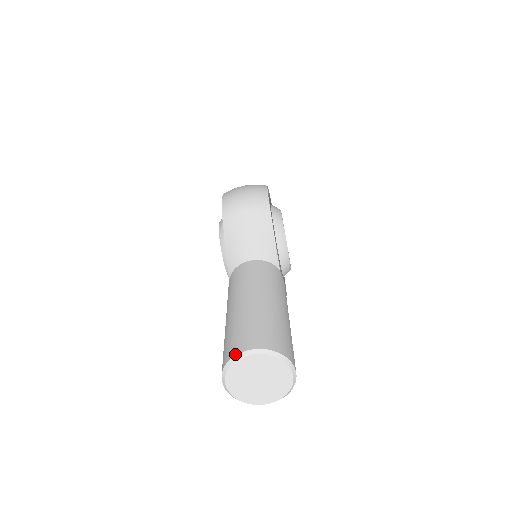
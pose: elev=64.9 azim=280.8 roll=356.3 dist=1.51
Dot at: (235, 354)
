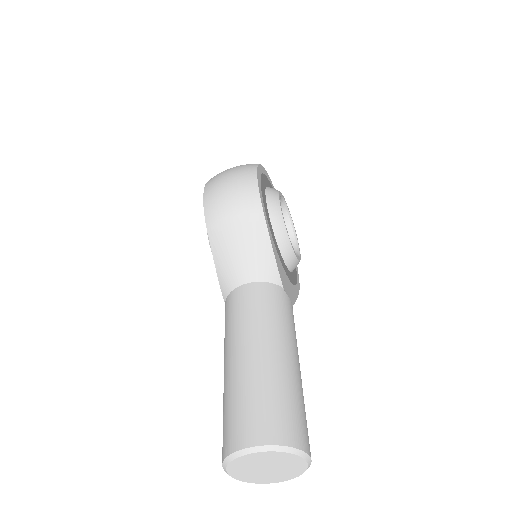
Dot at: (233, 451)
